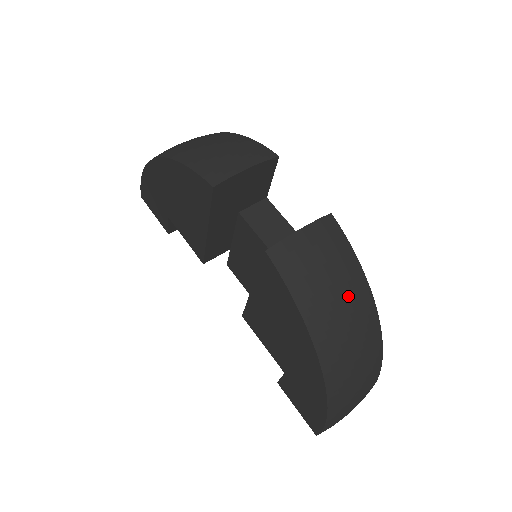
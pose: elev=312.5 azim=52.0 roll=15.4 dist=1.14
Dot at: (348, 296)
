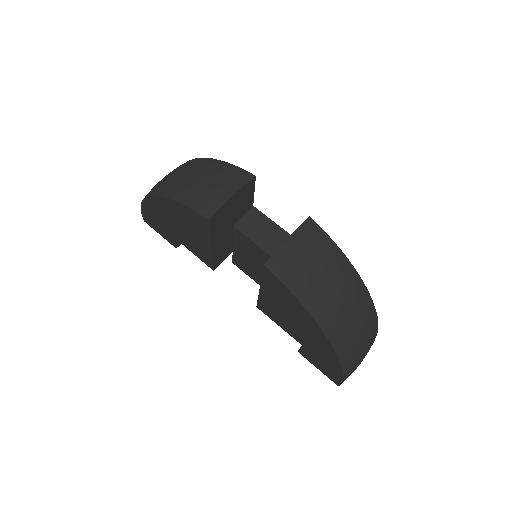
Dot at: (338, 281)
